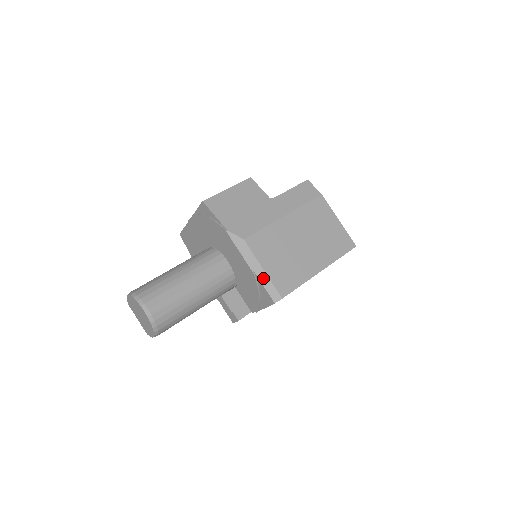
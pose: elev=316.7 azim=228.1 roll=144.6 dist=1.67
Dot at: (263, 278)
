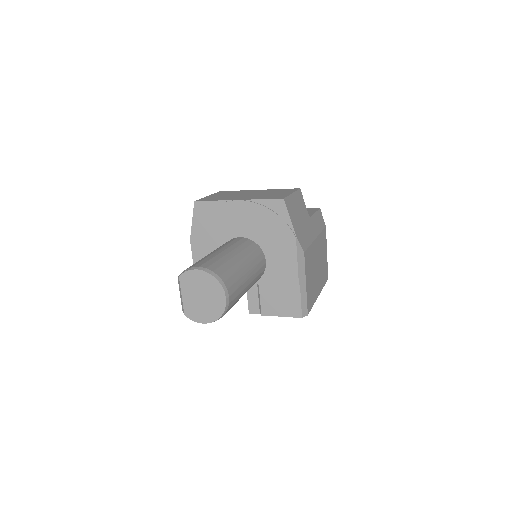
Dot at: (303, 293)
